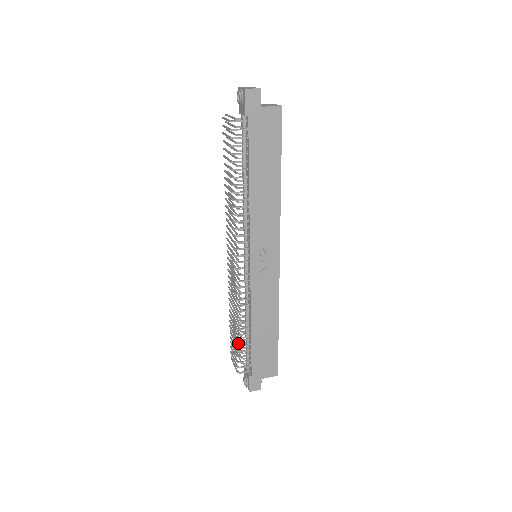
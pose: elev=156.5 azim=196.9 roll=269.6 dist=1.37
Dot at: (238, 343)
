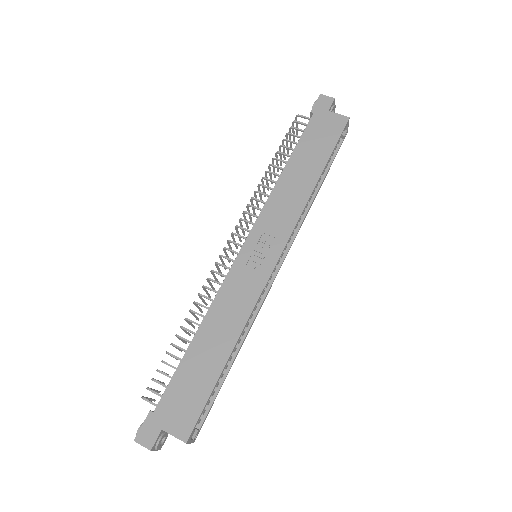
Dot at: occluded
